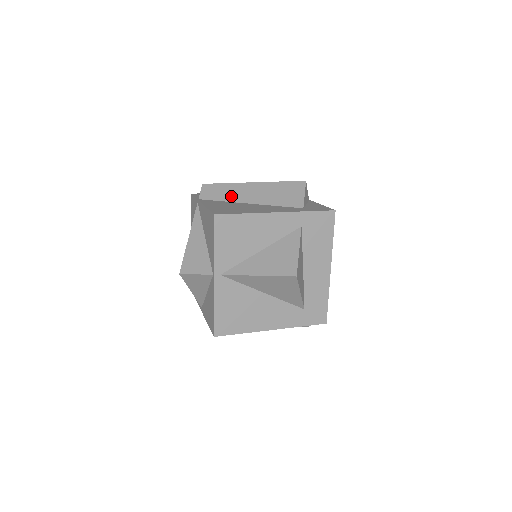
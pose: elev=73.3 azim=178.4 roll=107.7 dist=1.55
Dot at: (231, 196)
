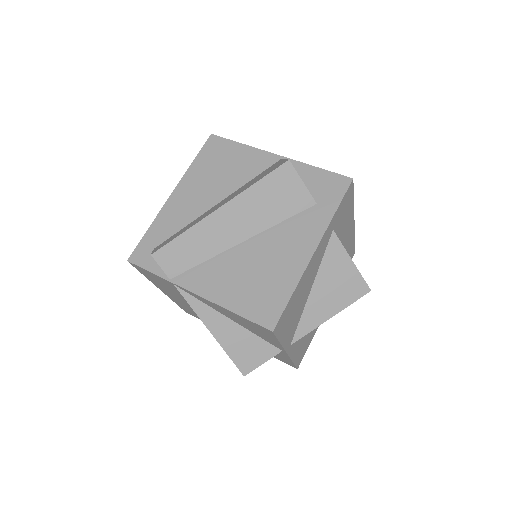
Dot at: (210, 247)
